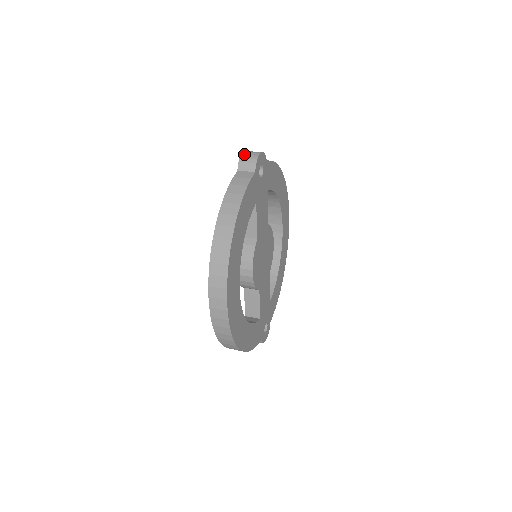
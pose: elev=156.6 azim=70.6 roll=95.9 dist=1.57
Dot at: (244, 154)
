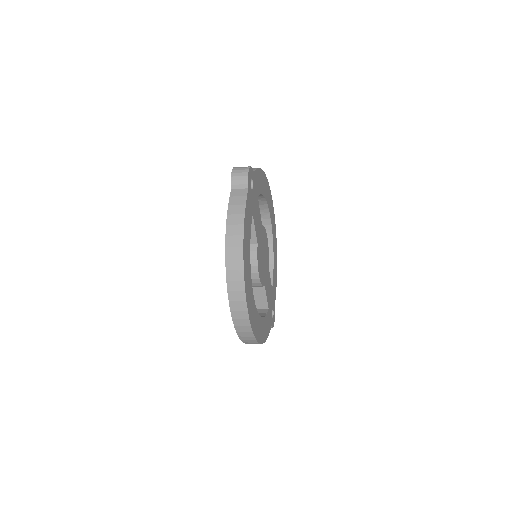
Dot at: (234, 172)
